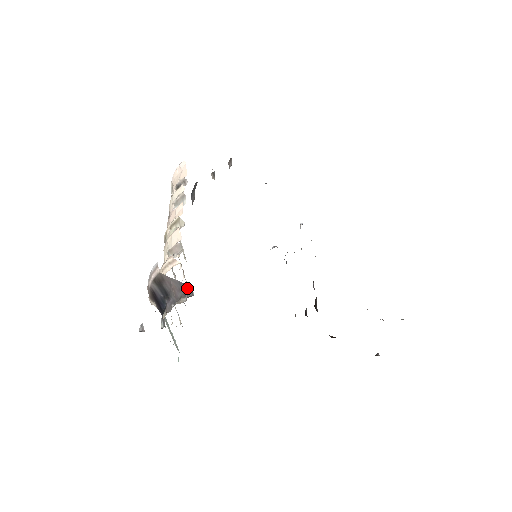
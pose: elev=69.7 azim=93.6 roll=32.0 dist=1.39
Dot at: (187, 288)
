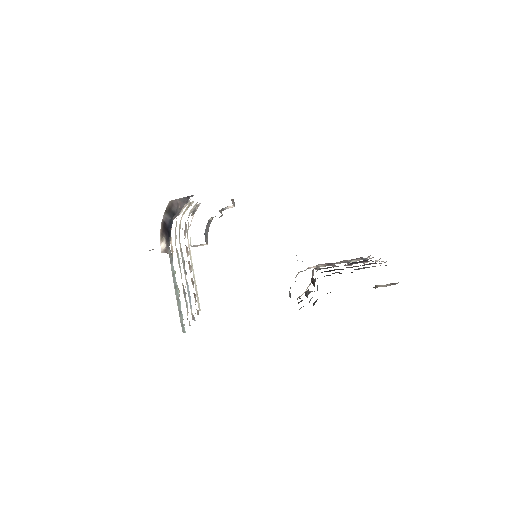
Dot at: (189, 196)
